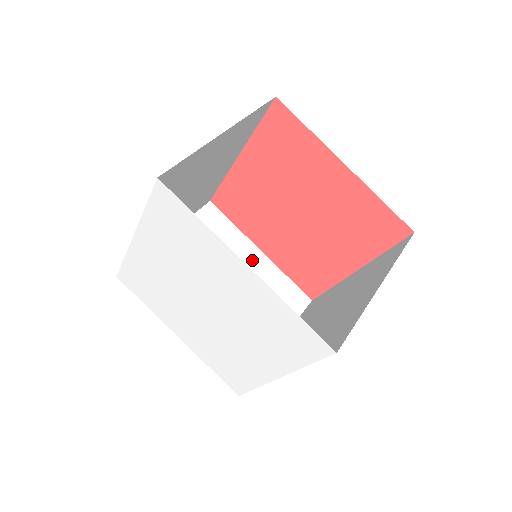
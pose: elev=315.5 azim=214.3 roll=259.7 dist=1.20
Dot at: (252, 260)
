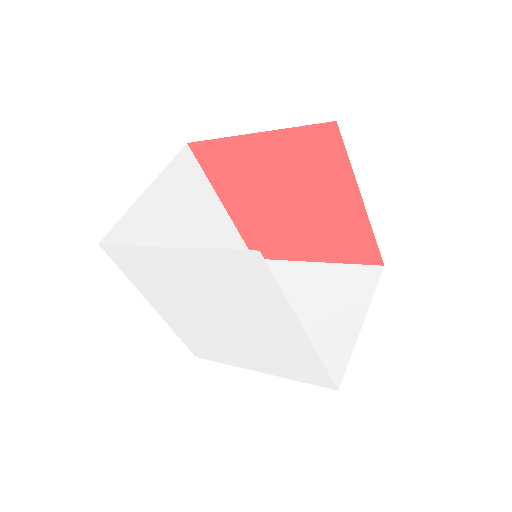
Dot at: (307, 274)
